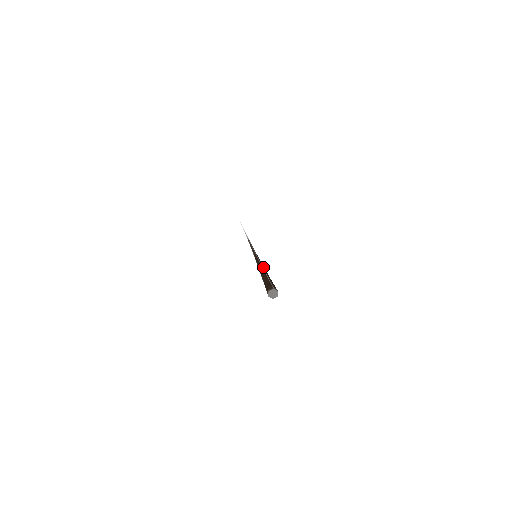
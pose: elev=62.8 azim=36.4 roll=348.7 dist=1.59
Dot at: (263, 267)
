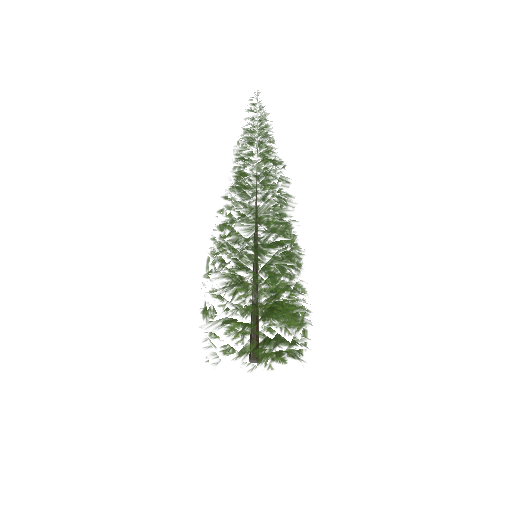
Dot at: occluded
